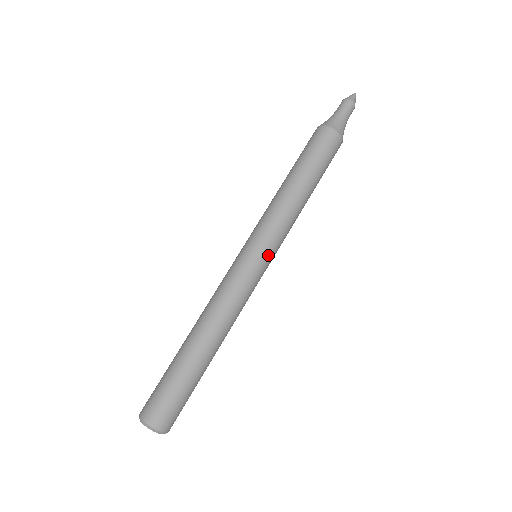
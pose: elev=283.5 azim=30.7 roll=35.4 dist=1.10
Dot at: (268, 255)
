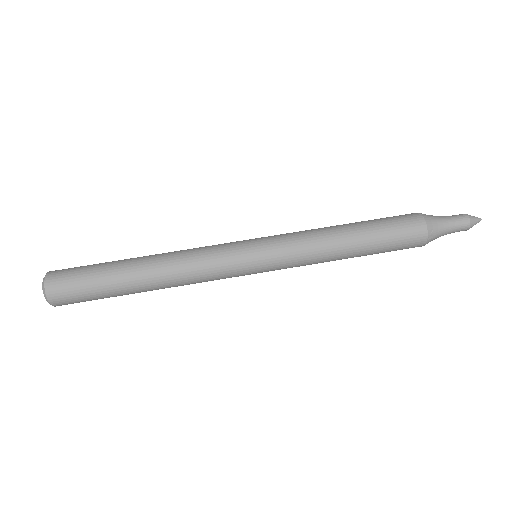
Dot at: (263, 265)
